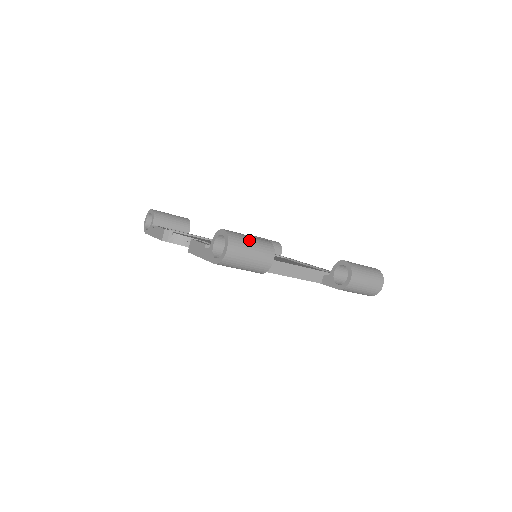
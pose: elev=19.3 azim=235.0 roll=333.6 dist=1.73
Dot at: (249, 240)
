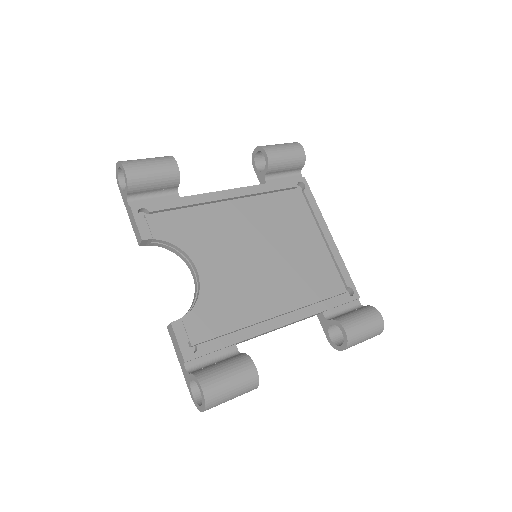
Dot at: (230, 393)
